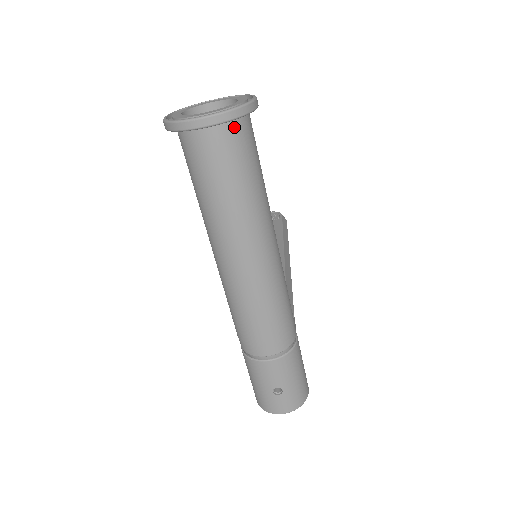
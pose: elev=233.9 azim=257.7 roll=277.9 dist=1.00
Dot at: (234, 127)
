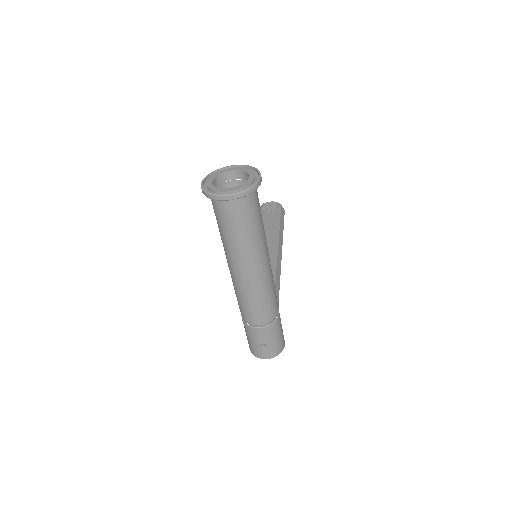
Dot at: (245, 197)
